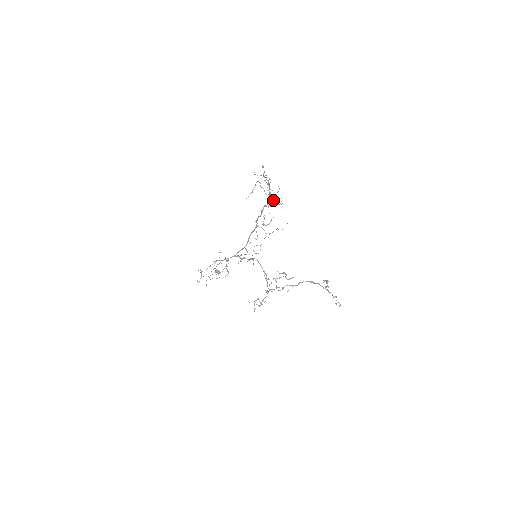
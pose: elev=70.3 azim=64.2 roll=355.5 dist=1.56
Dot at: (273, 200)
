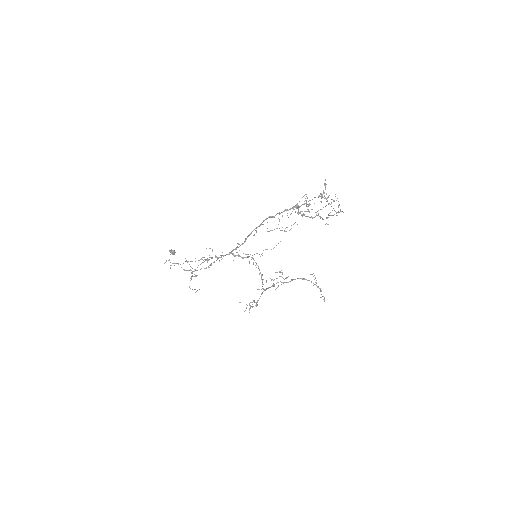
Dot at: (323, 219)
